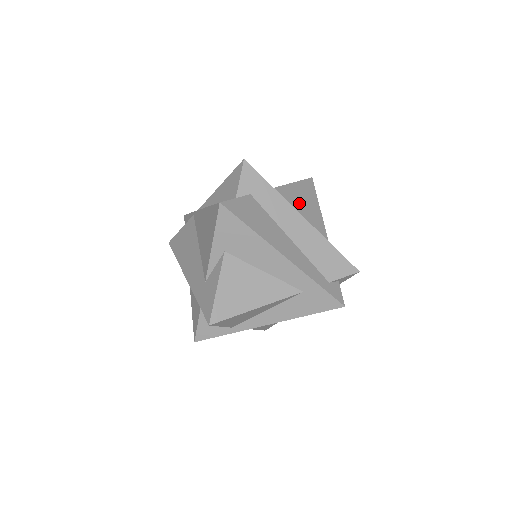
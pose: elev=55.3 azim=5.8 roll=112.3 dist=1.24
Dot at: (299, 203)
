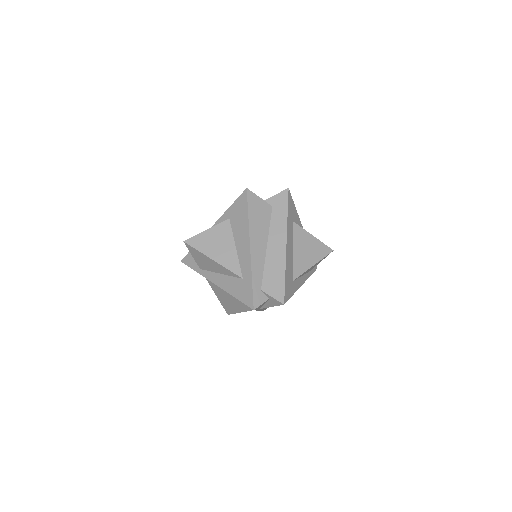
Dot at: (301, 246)
